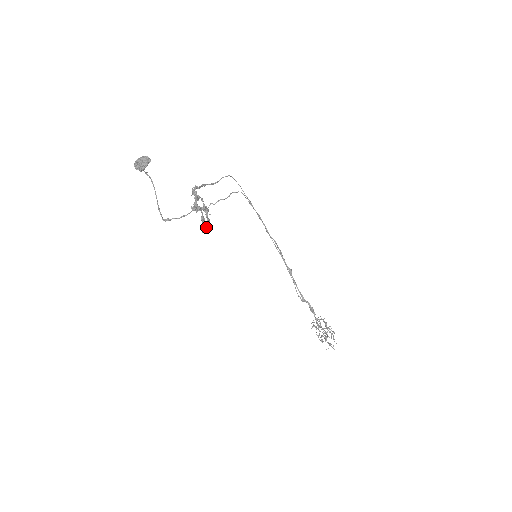
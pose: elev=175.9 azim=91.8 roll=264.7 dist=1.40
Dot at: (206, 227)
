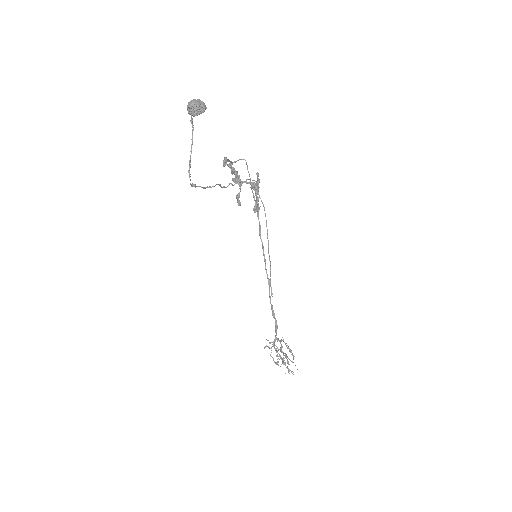
Dot at: (256, 206)
